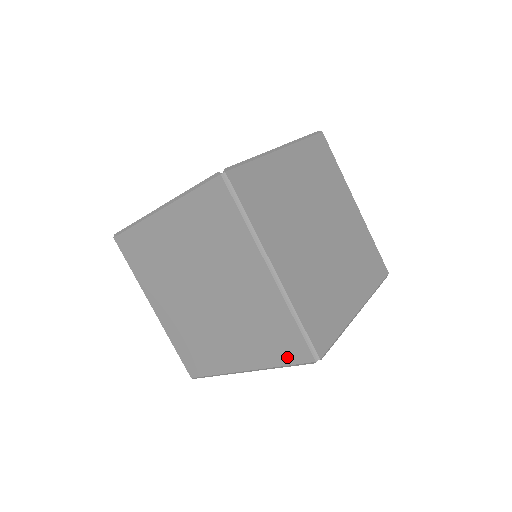
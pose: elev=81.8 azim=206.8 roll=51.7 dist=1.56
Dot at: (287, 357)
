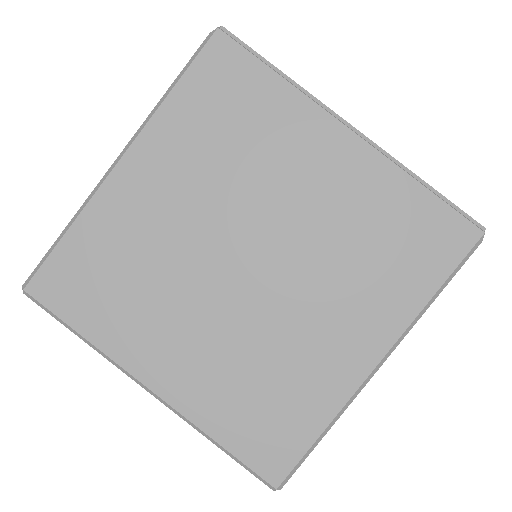
Dot at: (438, 265)
